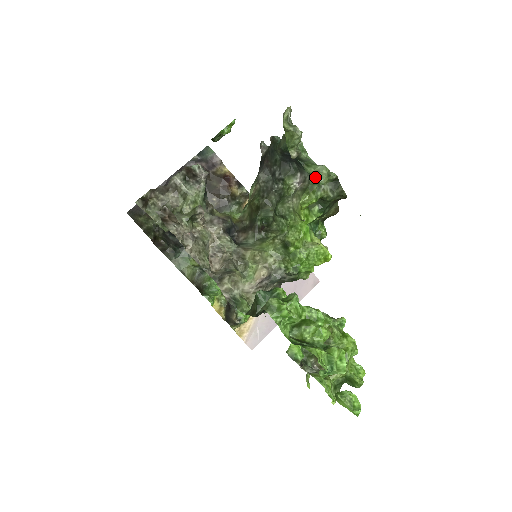
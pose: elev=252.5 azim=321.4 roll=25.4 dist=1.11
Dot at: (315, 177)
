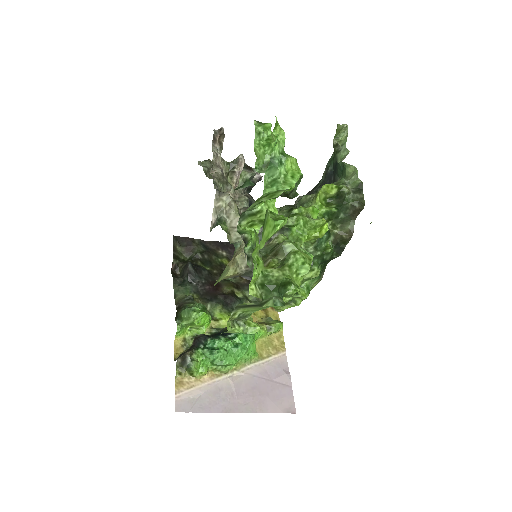
Dot at: (344, 163)
